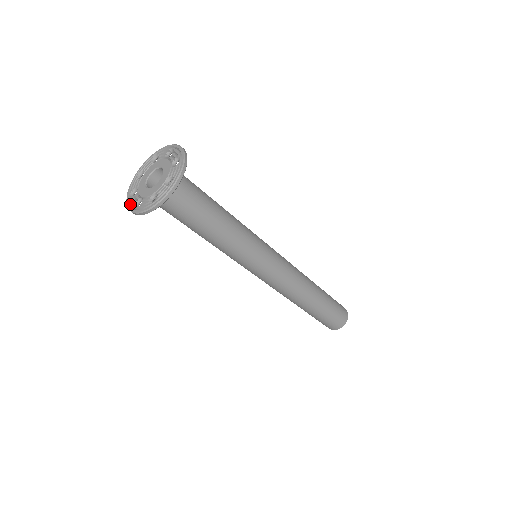
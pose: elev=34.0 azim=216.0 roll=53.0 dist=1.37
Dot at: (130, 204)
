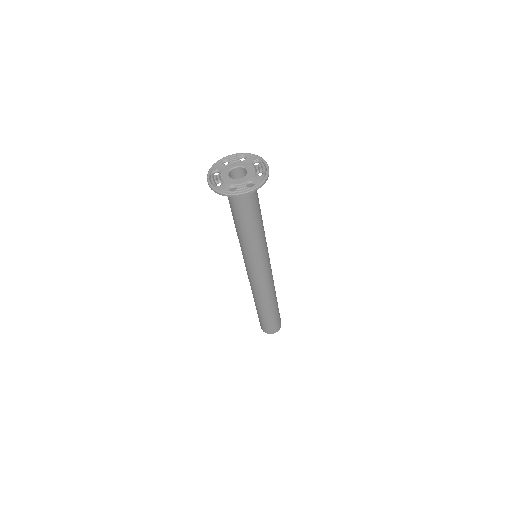
Dot at: (210, 179)
